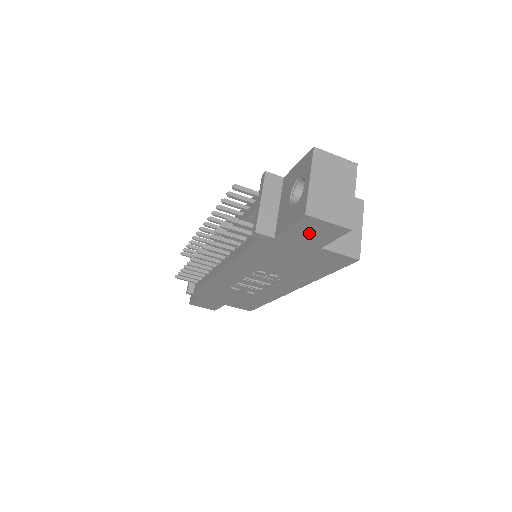
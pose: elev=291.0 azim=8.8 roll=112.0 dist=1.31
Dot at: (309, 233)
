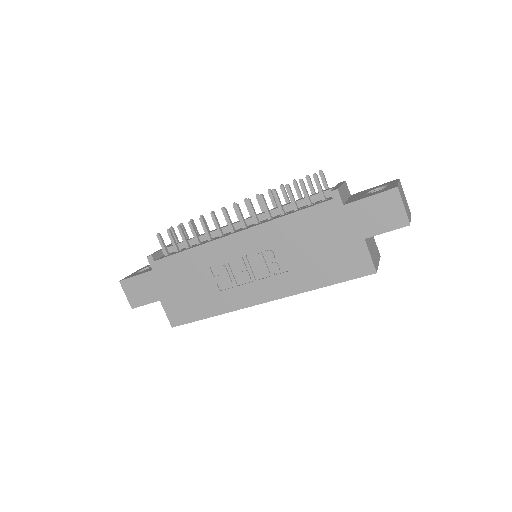
Dot at: (376, 212)
